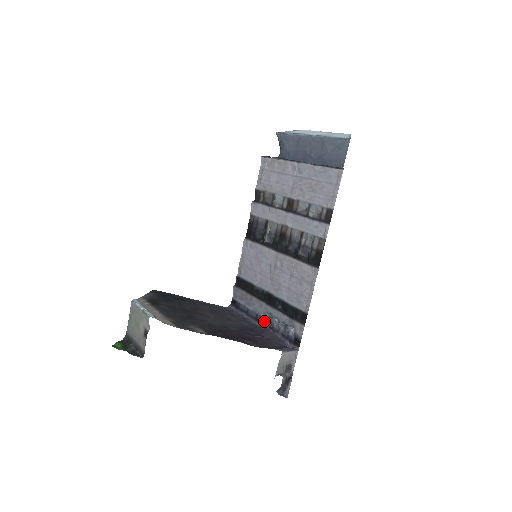
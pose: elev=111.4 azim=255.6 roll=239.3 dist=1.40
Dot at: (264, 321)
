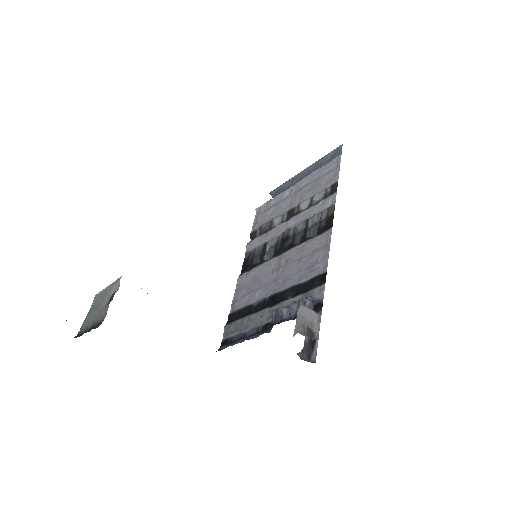
Dot at: (268, 325)
